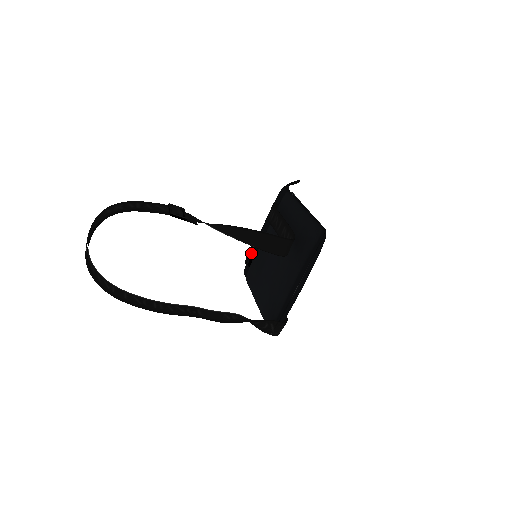
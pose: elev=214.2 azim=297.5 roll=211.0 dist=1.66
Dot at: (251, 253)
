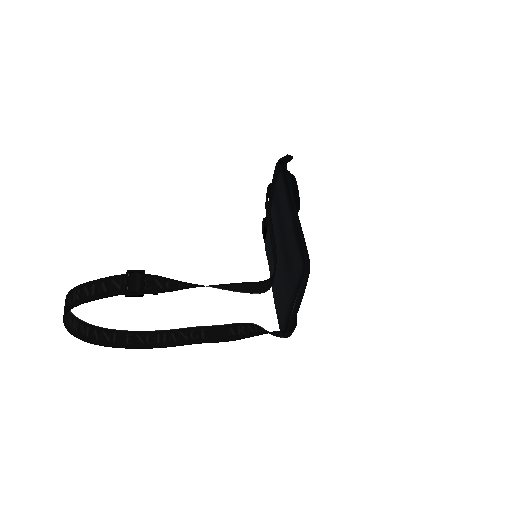
Dot at: occluded
